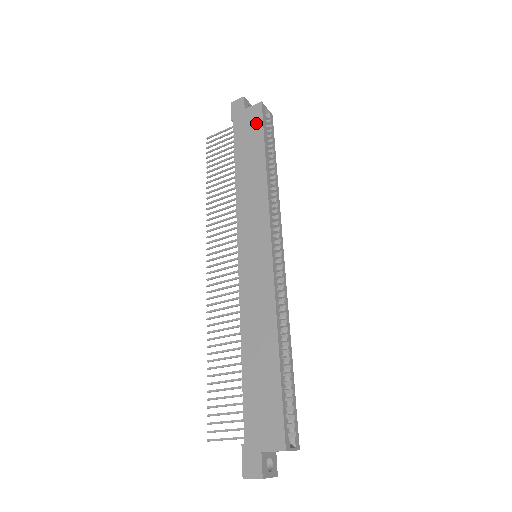
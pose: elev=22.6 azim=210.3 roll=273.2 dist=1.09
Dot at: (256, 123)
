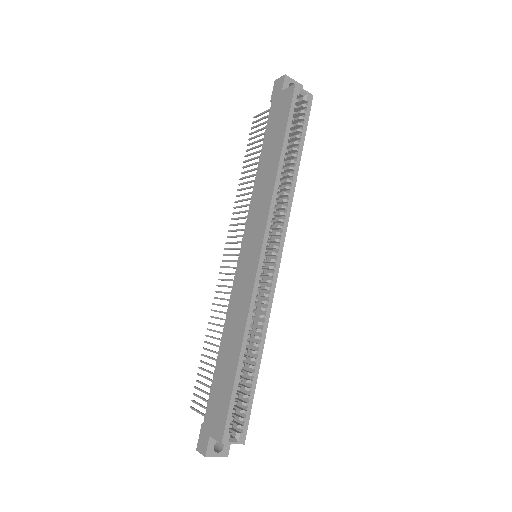
Dot at: (285, 110)
